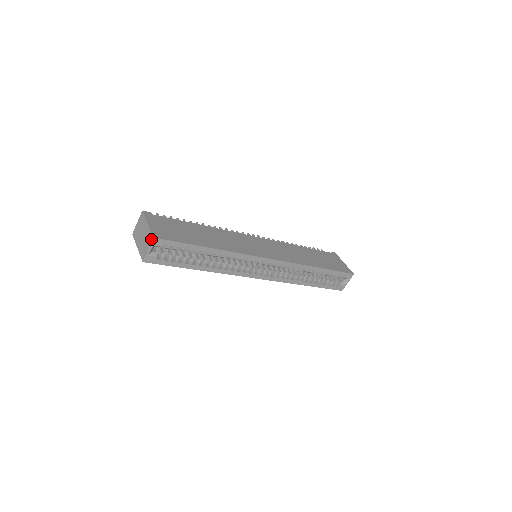
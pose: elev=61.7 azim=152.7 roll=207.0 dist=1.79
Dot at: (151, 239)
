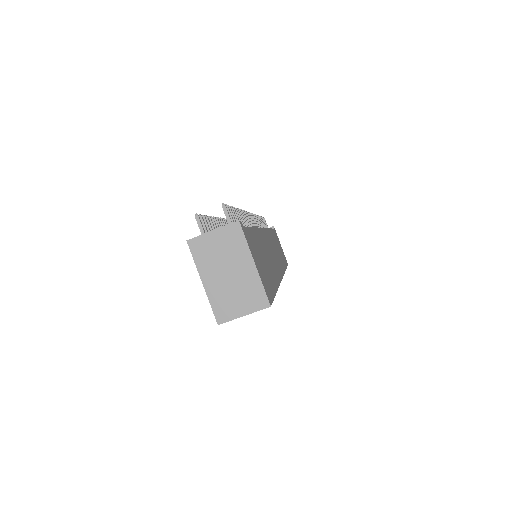
Dot at: (262, 304)
